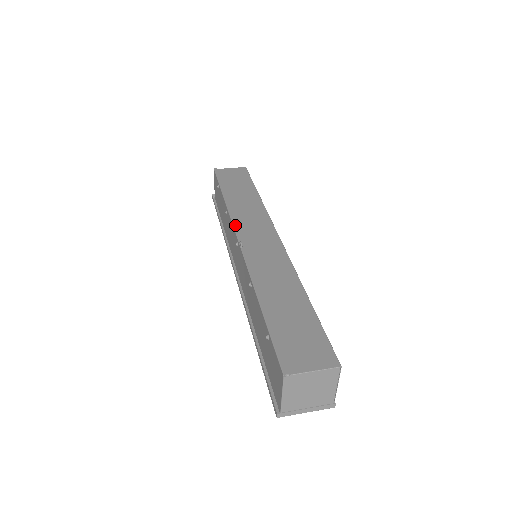
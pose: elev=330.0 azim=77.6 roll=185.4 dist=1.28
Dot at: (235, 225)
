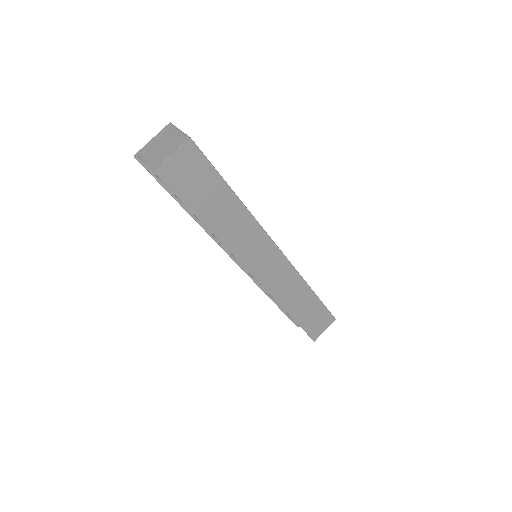
Dot at: (243, 264)
